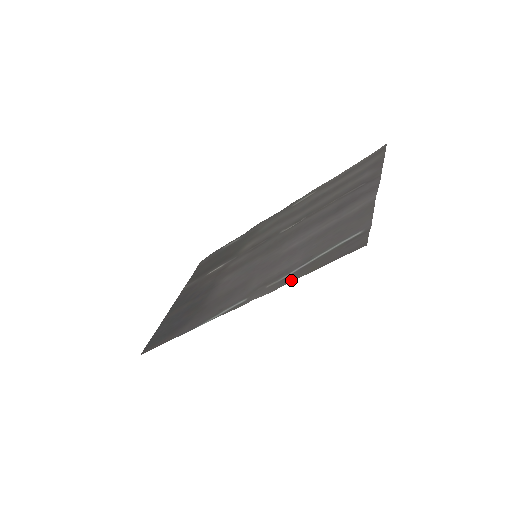
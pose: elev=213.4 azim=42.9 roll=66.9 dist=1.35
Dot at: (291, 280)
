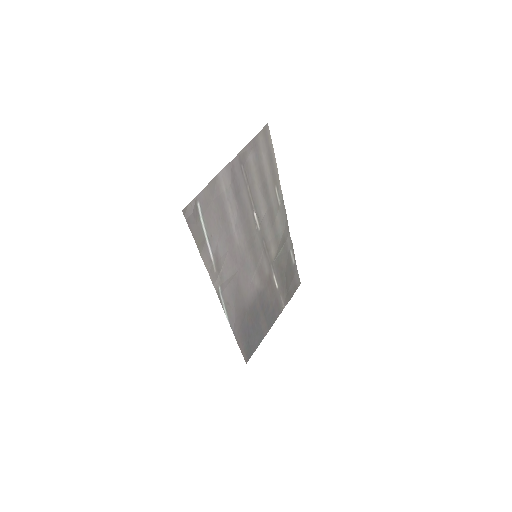
Dot at: (203, 258)
